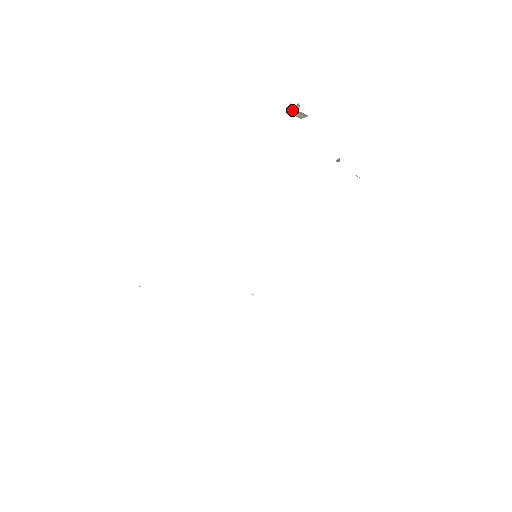
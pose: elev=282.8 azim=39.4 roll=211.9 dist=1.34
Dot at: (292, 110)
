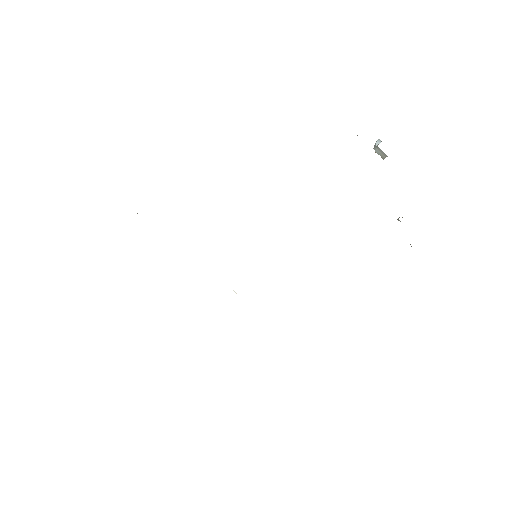
Dot at: (375, 145)
